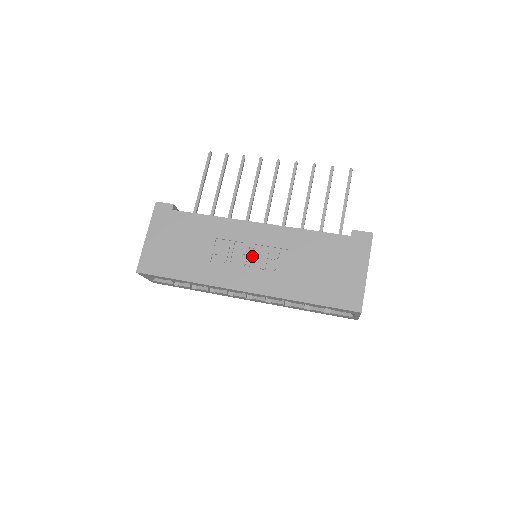
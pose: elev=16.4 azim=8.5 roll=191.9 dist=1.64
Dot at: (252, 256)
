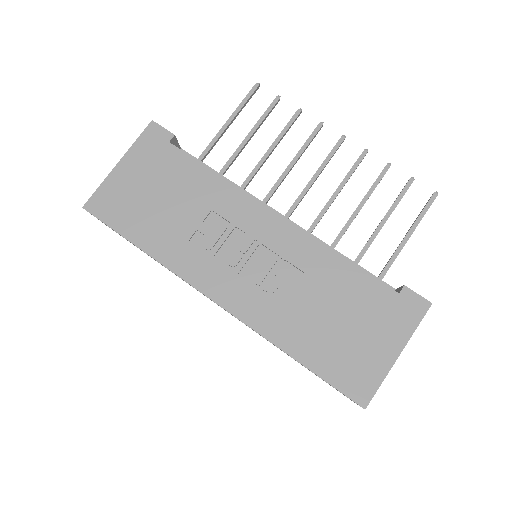
Dot at: (250, 258)
